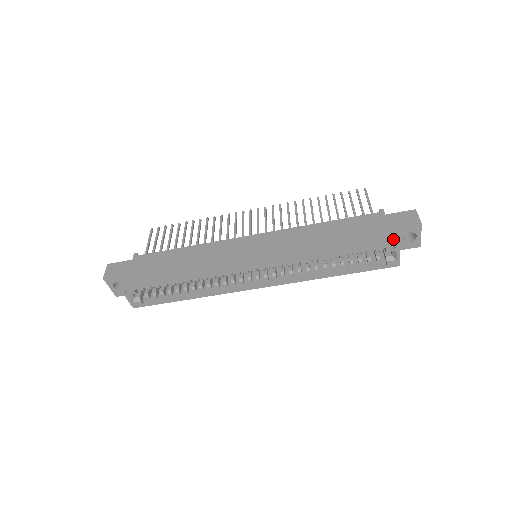
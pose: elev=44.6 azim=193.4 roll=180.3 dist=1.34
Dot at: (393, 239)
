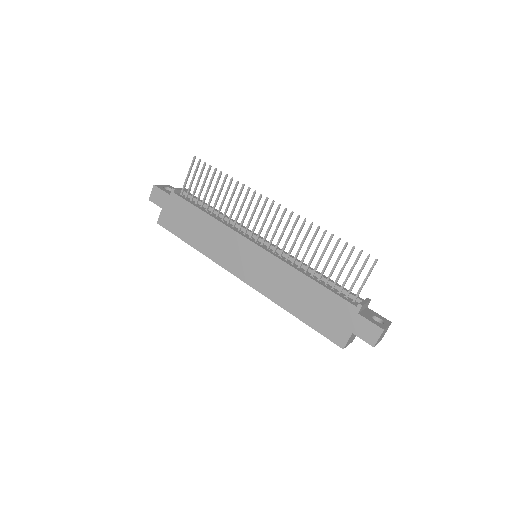
Dot at: (342, 342)
